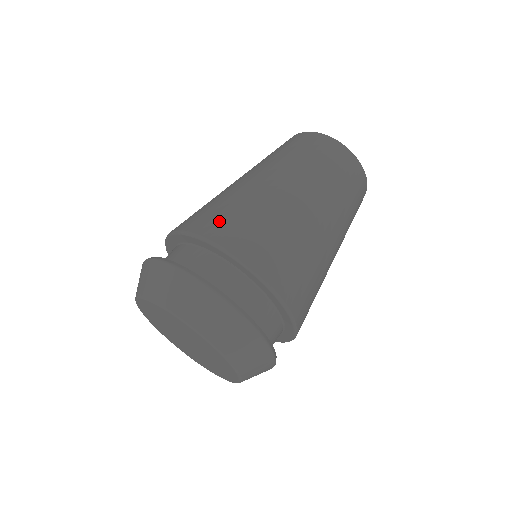
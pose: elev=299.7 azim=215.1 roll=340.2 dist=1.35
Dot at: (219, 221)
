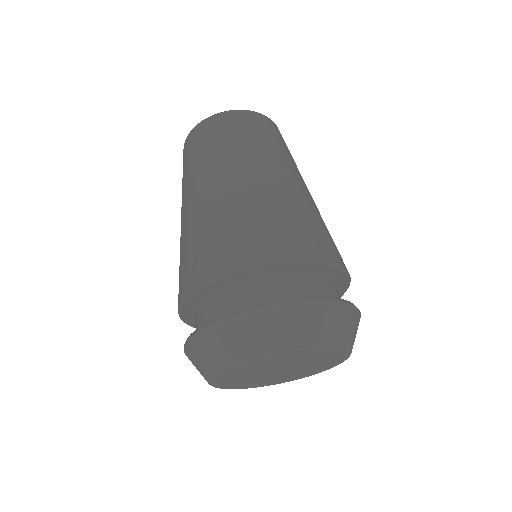
Dot at: (314, 238)
